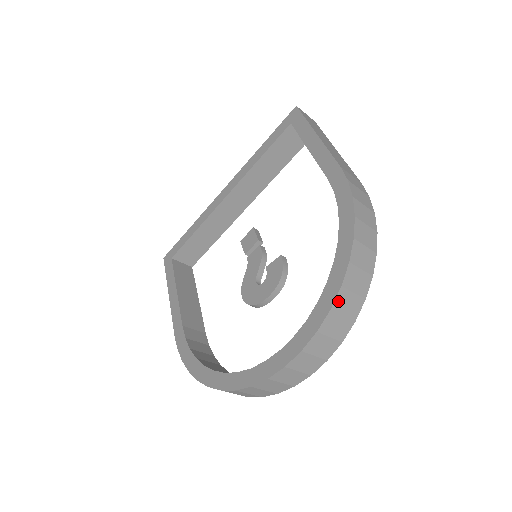
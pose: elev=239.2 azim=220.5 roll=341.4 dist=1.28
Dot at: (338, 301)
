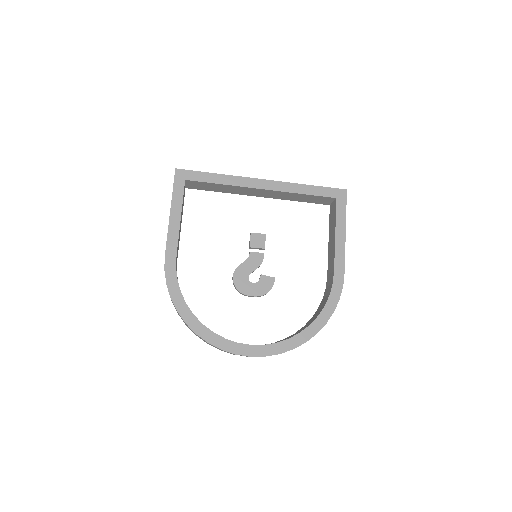
Dot at: (298, 346)
